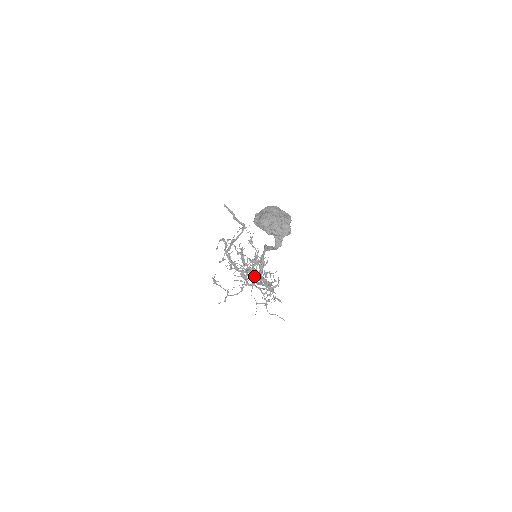
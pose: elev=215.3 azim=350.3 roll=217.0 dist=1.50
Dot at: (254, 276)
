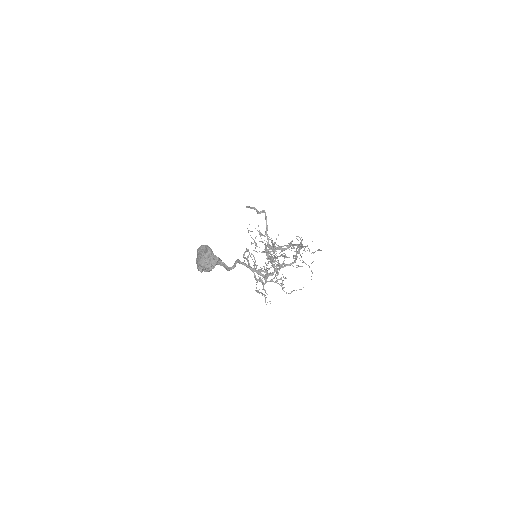
Dot at: occluded
